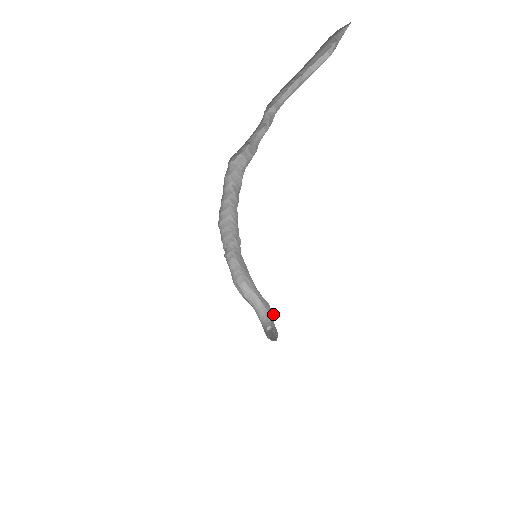
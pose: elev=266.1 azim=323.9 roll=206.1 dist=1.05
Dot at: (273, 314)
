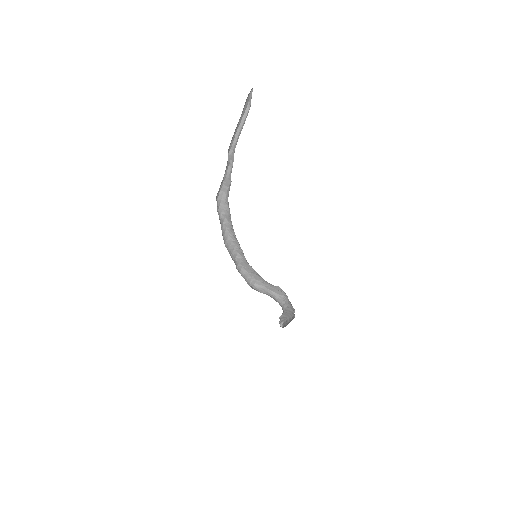
Dot at: (285, 293)
